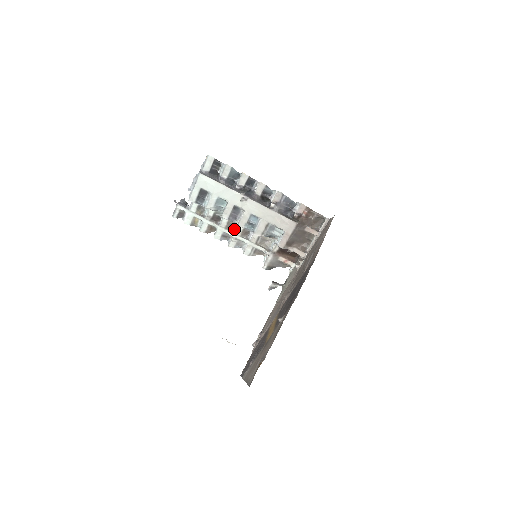
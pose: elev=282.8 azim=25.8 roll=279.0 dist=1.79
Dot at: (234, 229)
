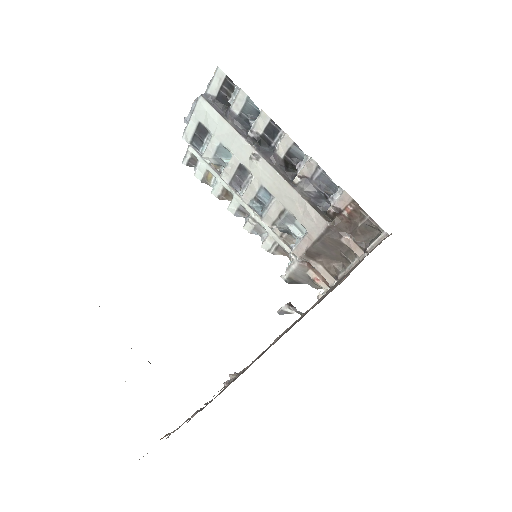
Dot at: occluded
